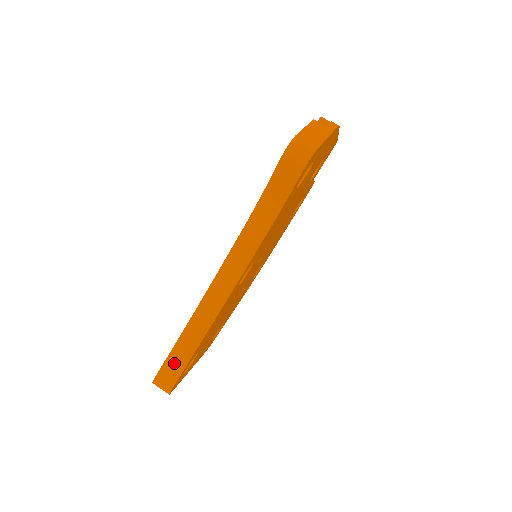
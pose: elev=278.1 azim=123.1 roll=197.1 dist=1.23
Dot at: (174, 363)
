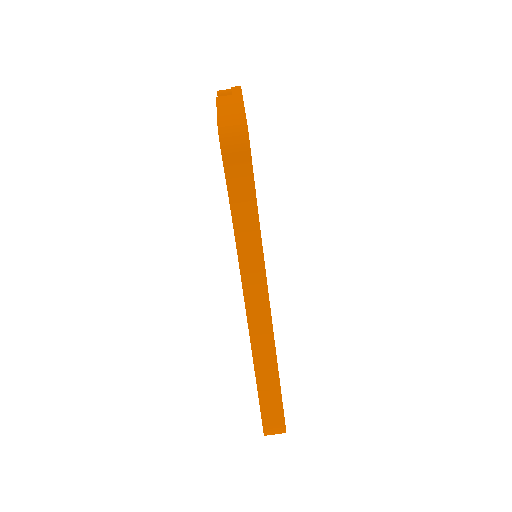
Dot at: (269, 404)
